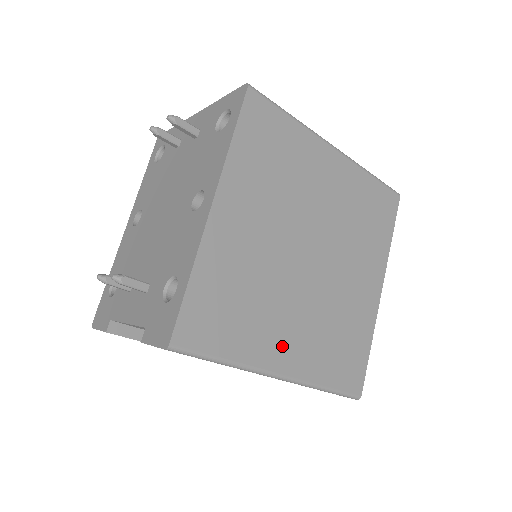
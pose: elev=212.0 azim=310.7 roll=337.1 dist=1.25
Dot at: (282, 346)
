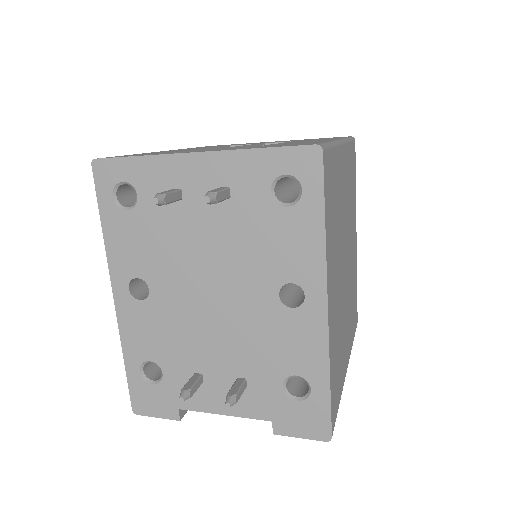
Dot at: (346, 349)
